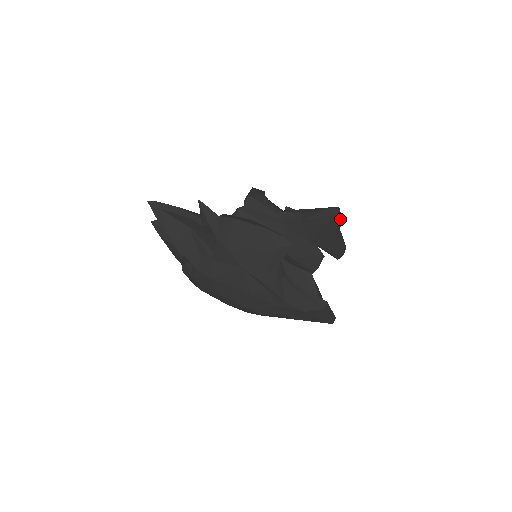
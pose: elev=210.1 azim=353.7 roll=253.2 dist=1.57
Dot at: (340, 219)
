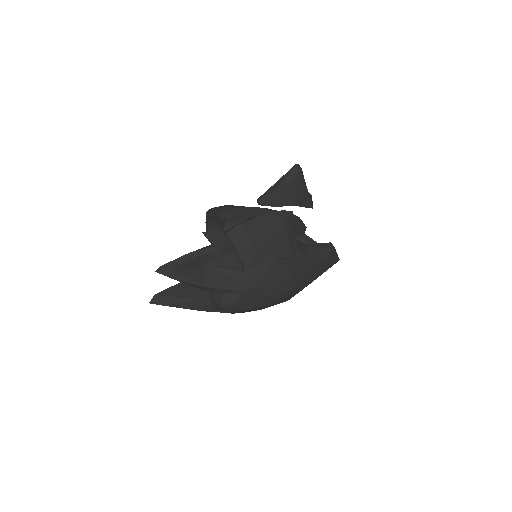
Dot at: occluded
